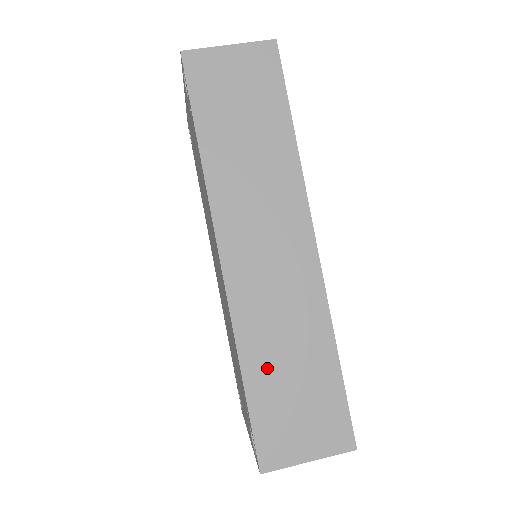
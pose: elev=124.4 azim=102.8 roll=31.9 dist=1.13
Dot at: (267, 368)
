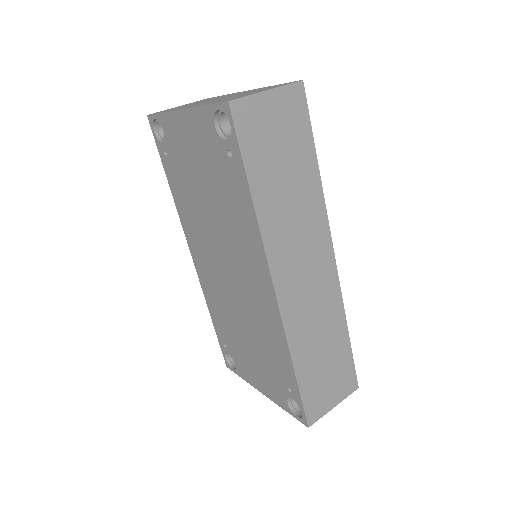
Dot at: (309, 359)
